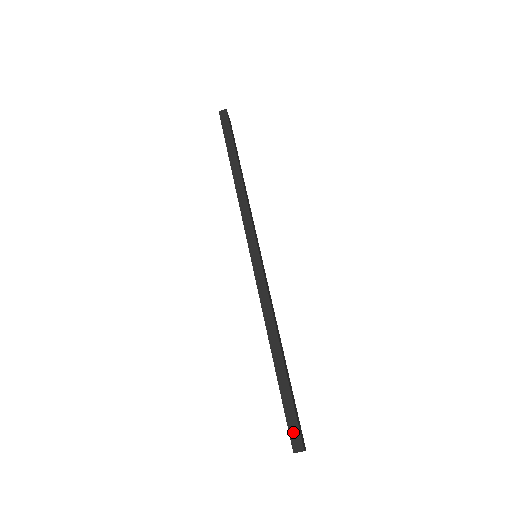
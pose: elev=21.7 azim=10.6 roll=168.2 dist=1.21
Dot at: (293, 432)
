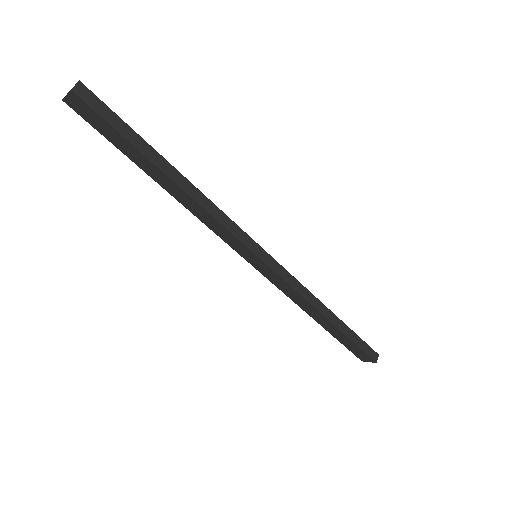
Dot at: (370, 353)
